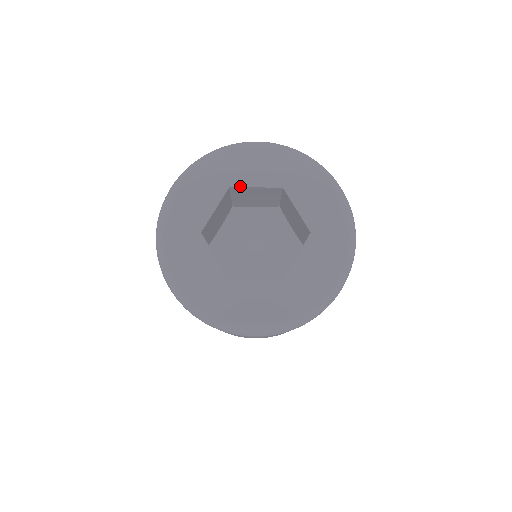
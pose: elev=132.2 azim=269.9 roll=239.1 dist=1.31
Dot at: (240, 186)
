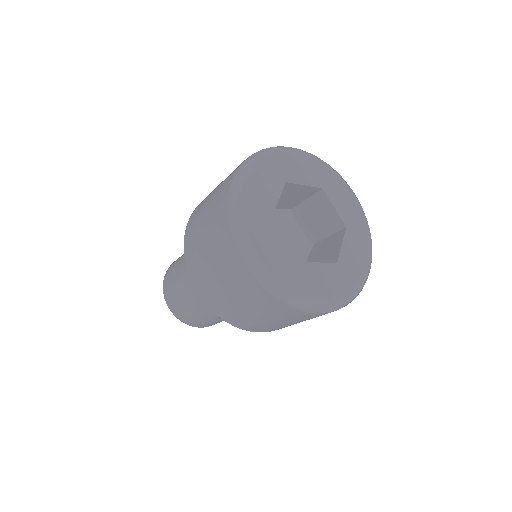
Dot at: (293, 182)
